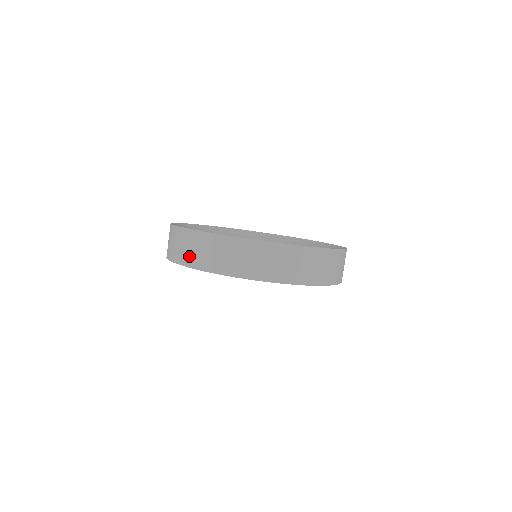
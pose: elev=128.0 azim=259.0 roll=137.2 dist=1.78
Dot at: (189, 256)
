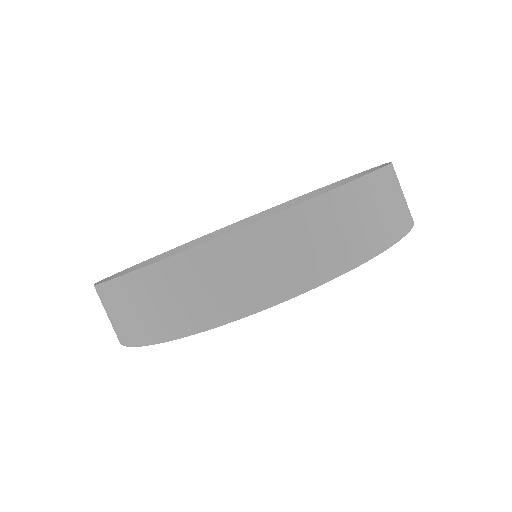
Dot at: (167, 318)
